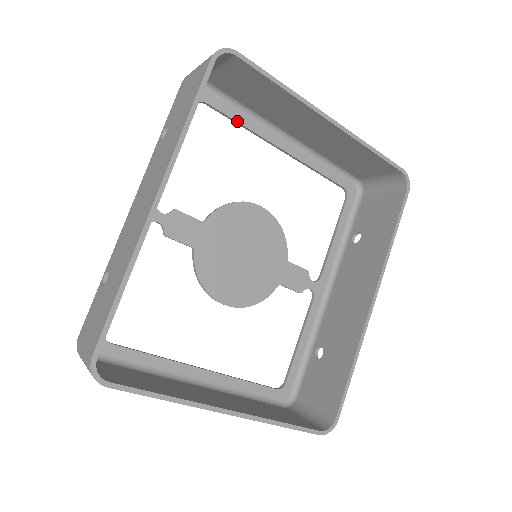
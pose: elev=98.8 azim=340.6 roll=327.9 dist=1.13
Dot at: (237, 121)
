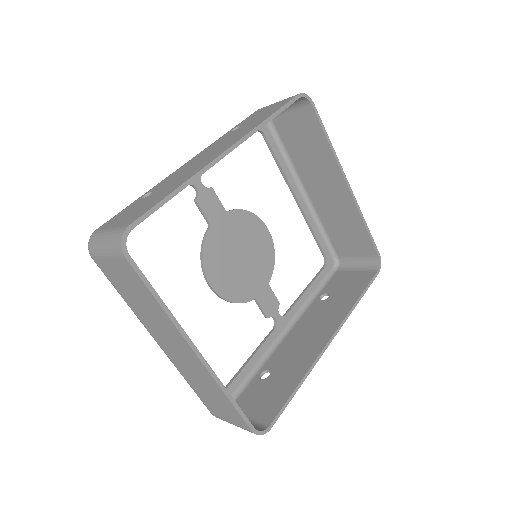
Dot at: (278, 160)
